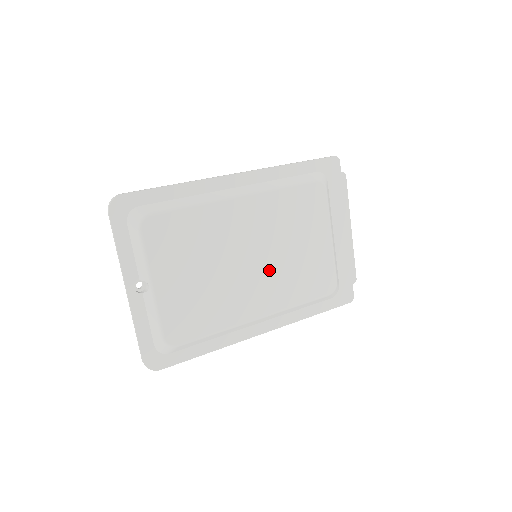
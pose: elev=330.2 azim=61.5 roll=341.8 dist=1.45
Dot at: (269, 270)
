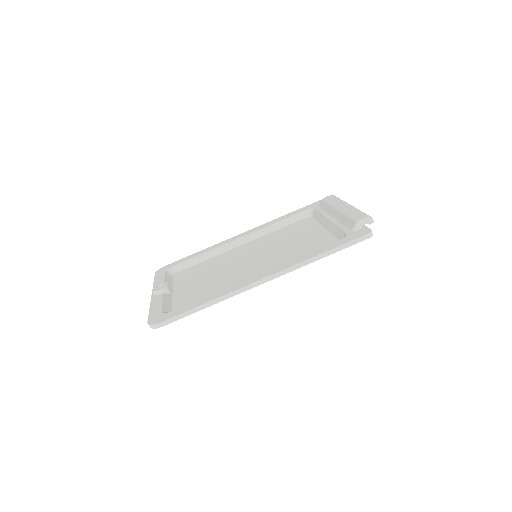
Dot at: occluded
